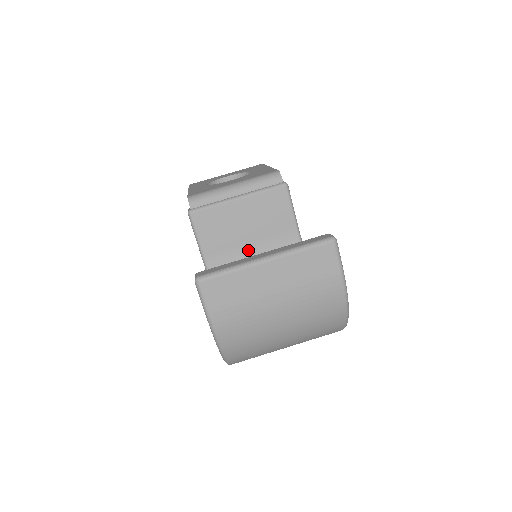
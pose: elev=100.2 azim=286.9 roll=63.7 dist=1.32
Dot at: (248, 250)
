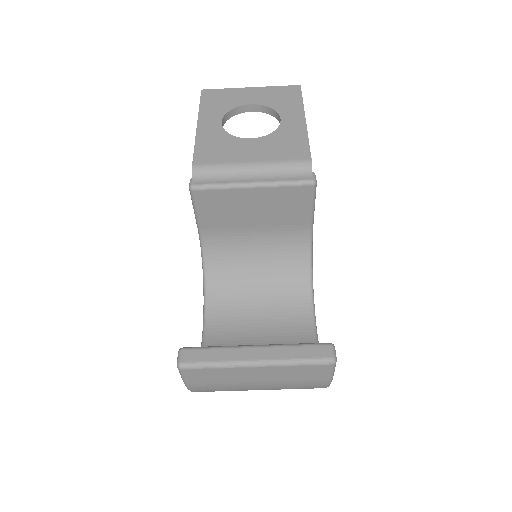
Dot at: (250, 232)
